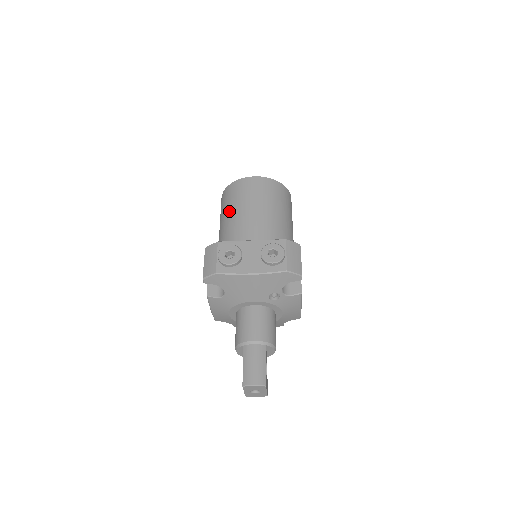
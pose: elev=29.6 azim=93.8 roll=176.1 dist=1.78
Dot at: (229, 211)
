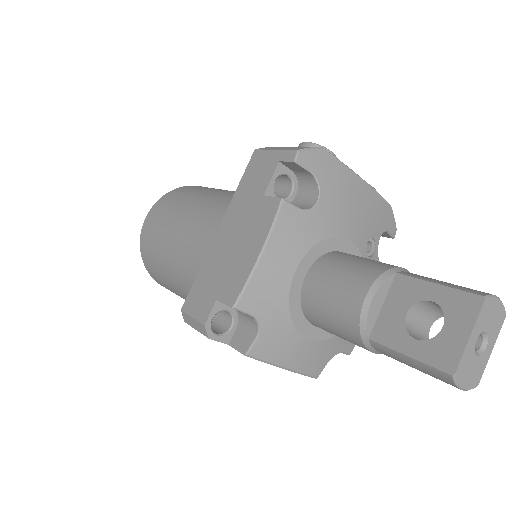
Dot at: (208, 191)
